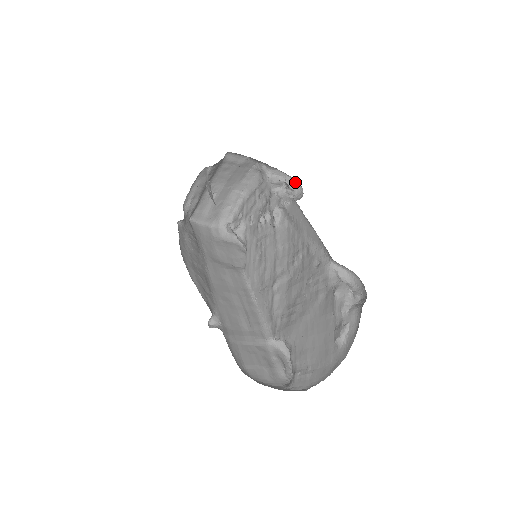
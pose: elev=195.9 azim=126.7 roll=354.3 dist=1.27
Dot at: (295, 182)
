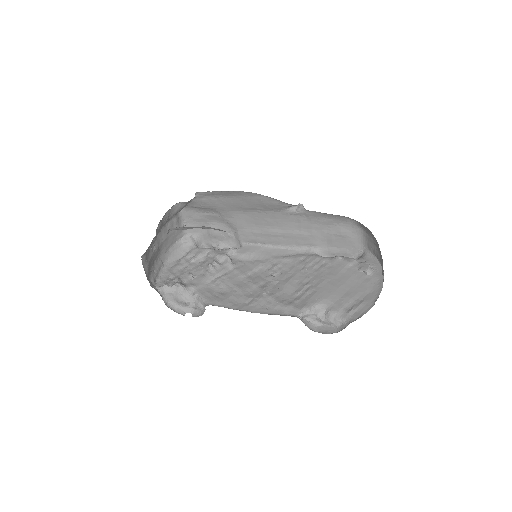
Dot at: occluded
